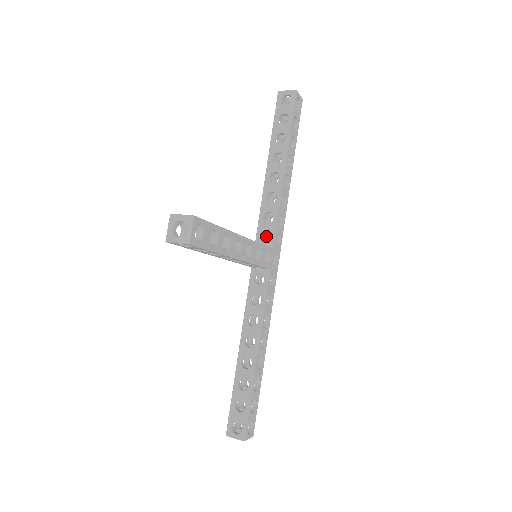
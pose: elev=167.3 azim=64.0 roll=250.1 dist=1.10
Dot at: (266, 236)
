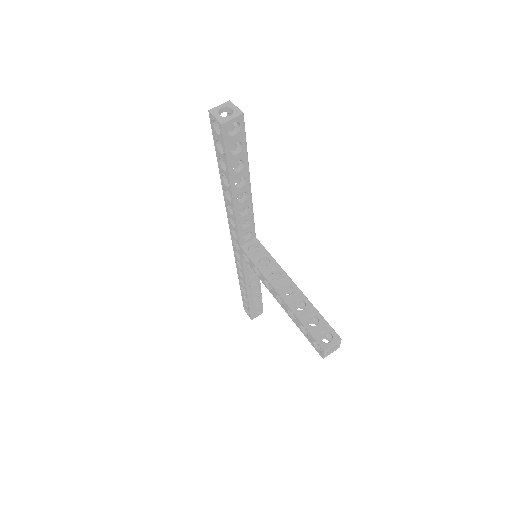
Dot at: occluded
